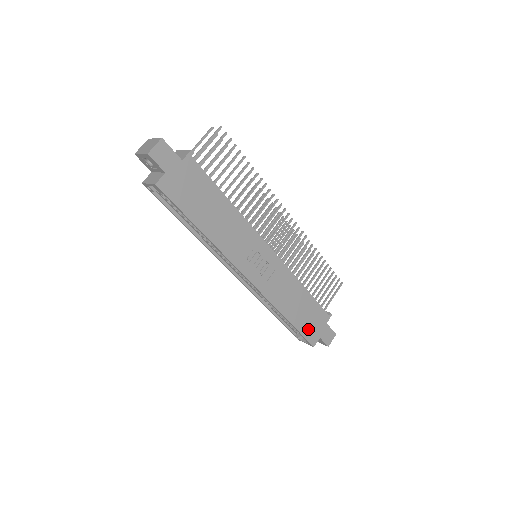
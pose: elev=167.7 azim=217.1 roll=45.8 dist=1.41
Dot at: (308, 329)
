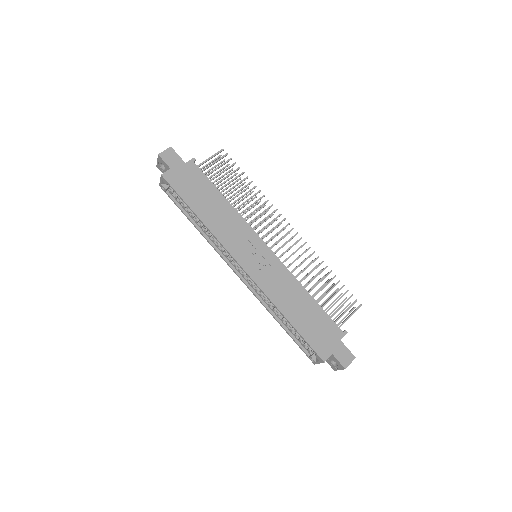
Dot at: (315, 339)
